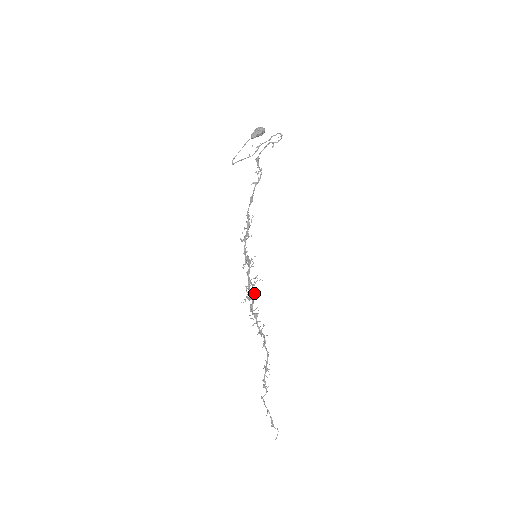
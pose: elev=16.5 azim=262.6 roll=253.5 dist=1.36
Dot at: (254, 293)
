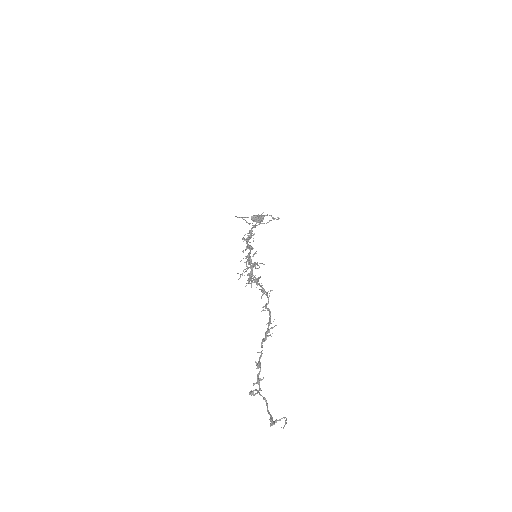
Dot at: (256, 264)
